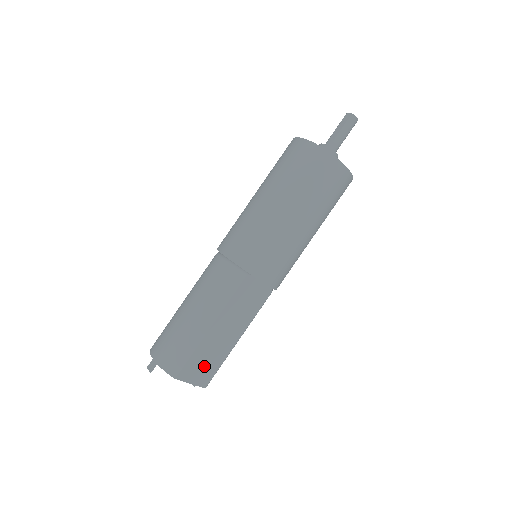
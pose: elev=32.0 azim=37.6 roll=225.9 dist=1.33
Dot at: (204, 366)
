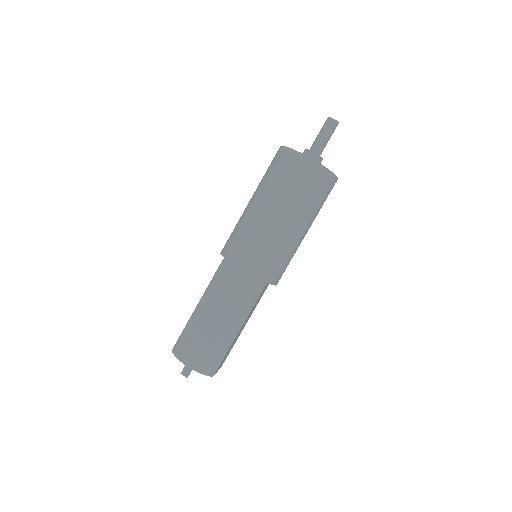
Dot at: (226, 356)
